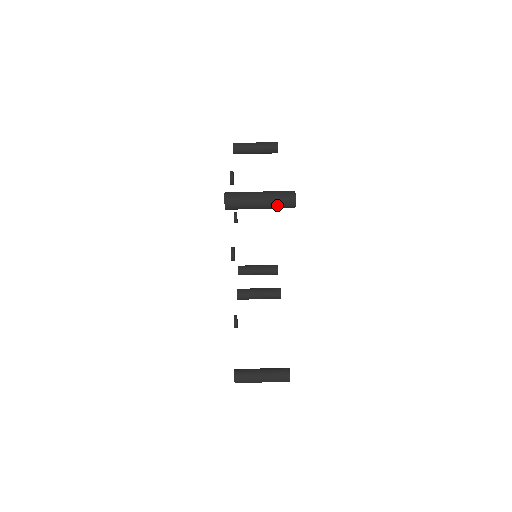
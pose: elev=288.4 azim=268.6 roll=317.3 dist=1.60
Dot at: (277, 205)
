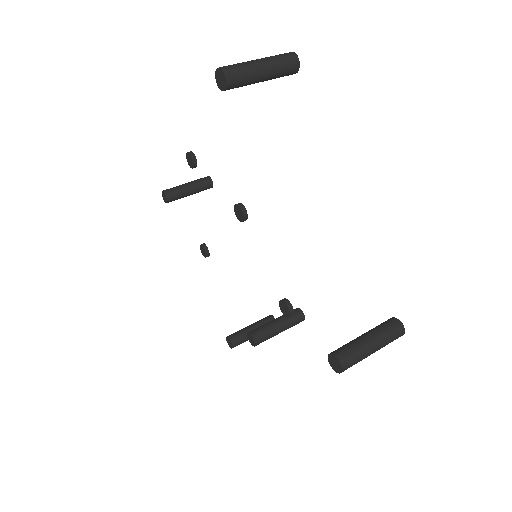
Dot at: (281, 64)
